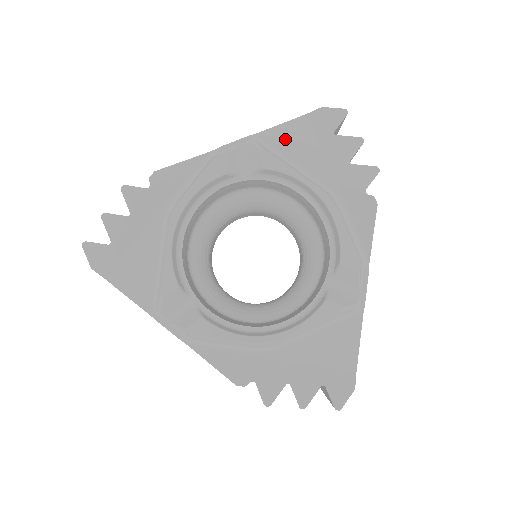
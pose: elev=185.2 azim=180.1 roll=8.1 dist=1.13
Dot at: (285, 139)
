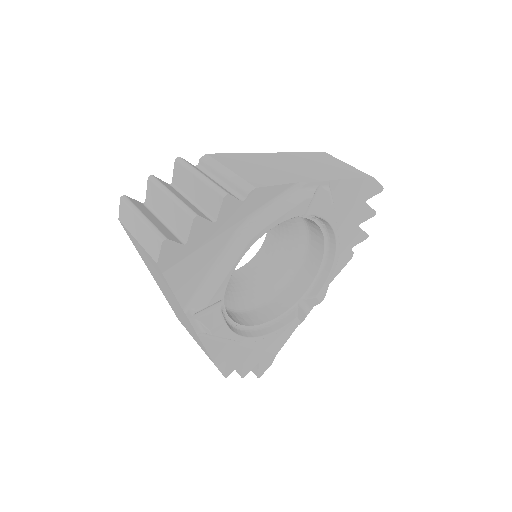
Dot at: (342, 192)
